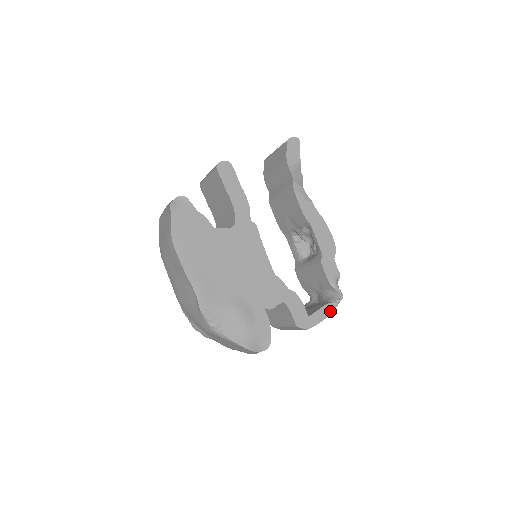
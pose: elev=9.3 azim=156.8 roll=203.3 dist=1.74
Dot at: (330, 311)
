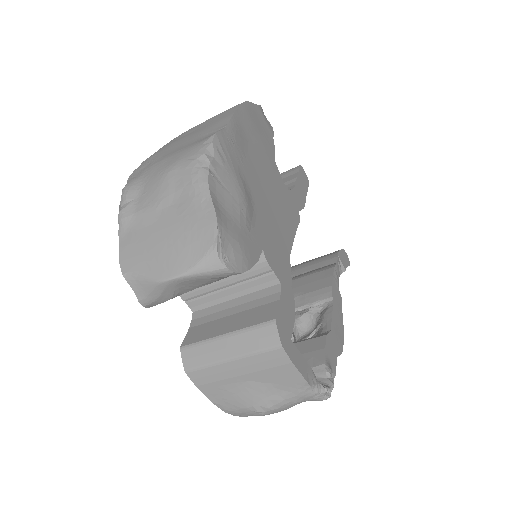
Dot at: (311, 382)
